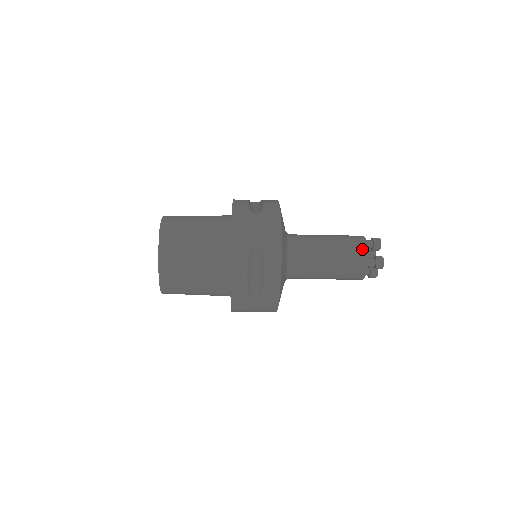
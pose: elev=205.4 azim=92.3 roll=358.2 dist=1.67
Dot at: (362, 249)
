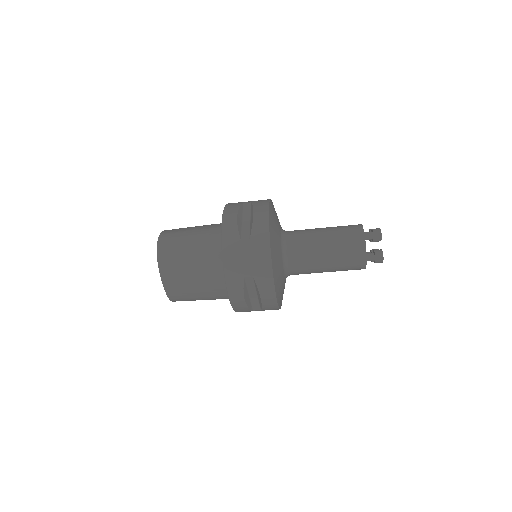
Dot at: (360, 250)
